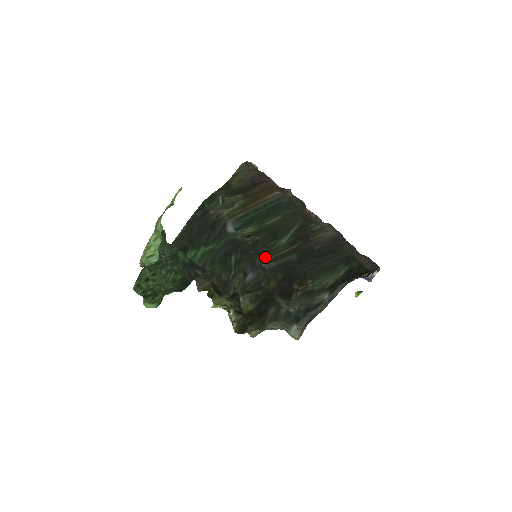
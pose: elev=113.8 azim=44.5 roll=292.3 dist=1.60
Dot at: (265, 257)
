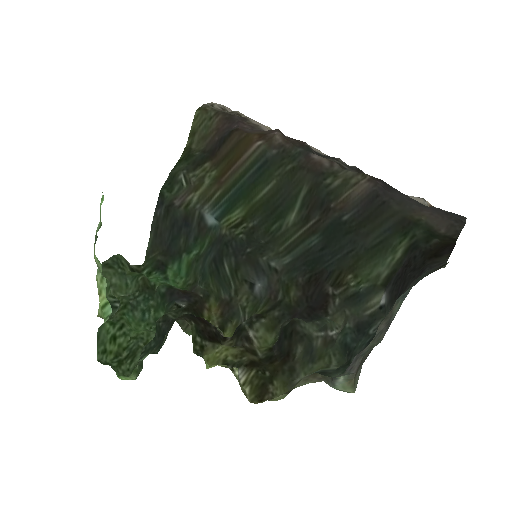
Dot at: (272, 250)
